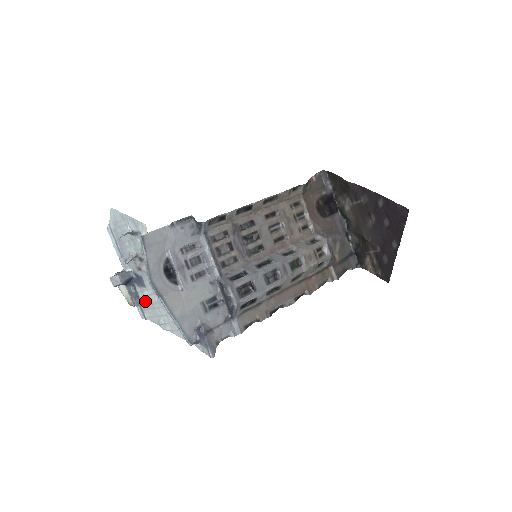
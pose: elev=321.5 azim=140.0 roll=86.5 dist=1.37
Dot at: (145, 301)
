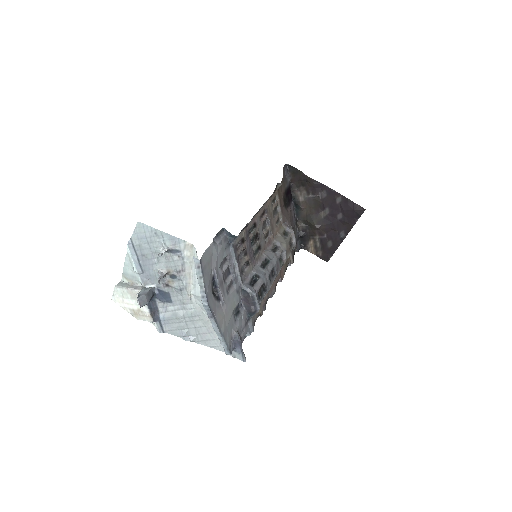
Dot at: (168, 316)
